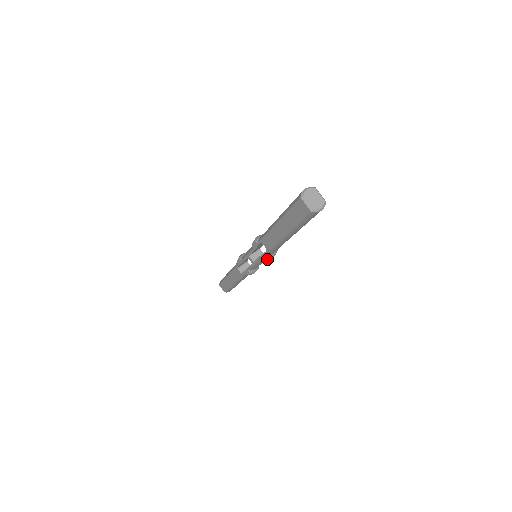
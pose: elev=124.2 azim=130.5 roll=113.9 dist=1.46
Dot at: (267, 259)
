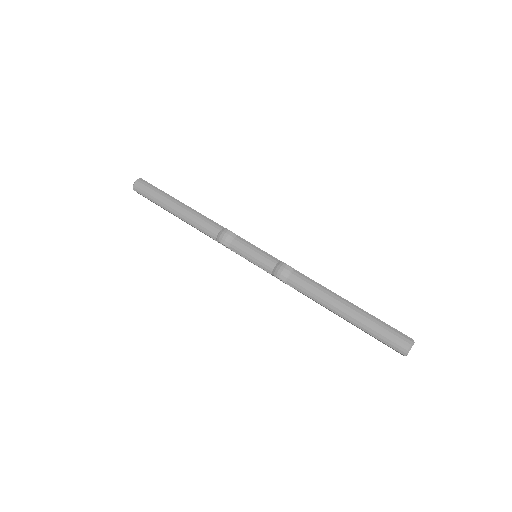
Dot at: occluded
